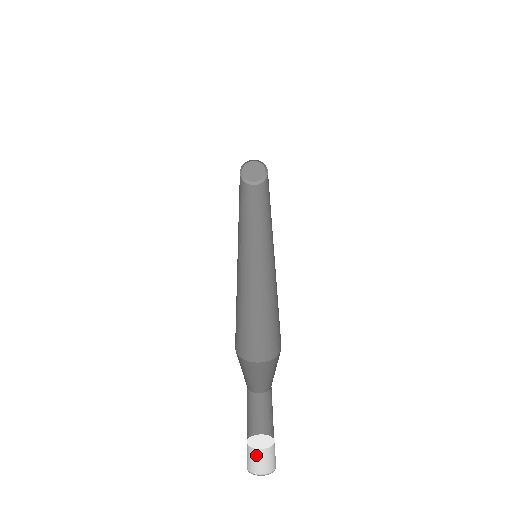
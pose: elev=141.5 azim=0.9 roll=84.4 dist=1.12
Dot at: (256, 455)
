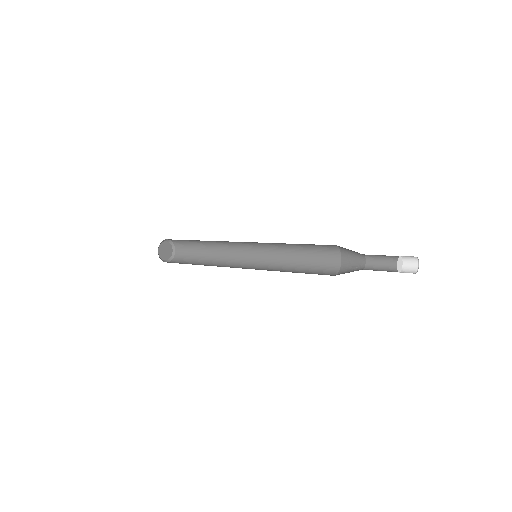
Dot at: occluded
